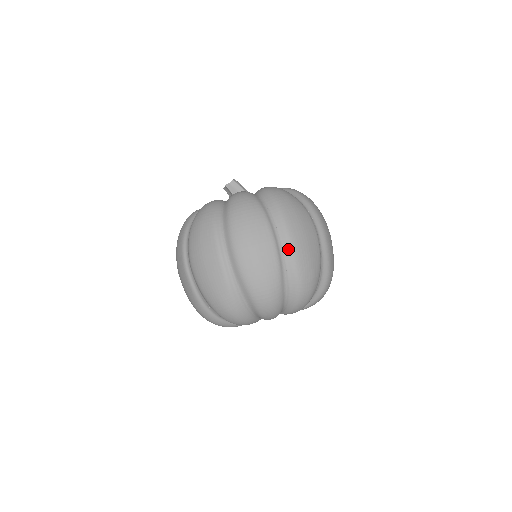
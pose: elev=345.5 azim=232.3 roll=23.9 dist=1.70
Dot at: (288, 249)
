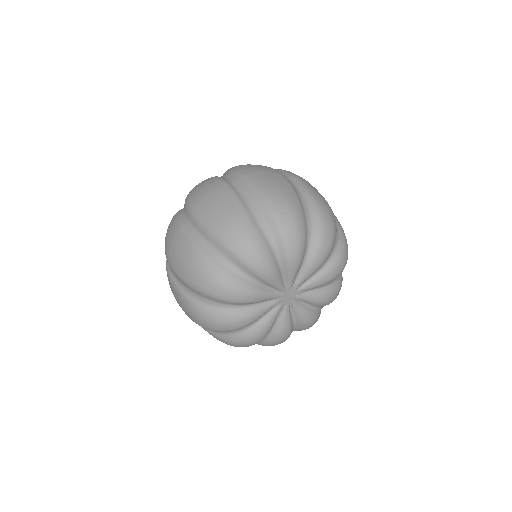
Dot at: (297, 181)
